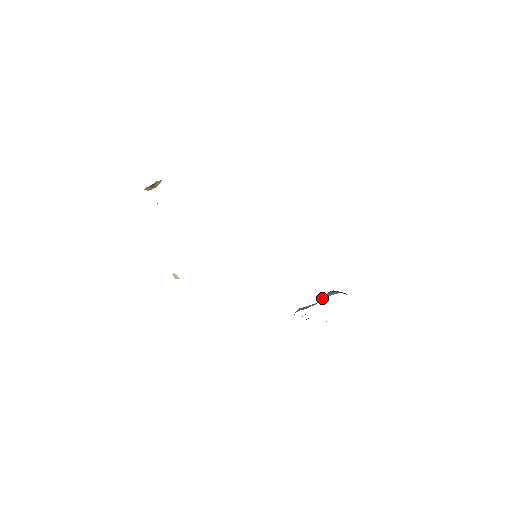
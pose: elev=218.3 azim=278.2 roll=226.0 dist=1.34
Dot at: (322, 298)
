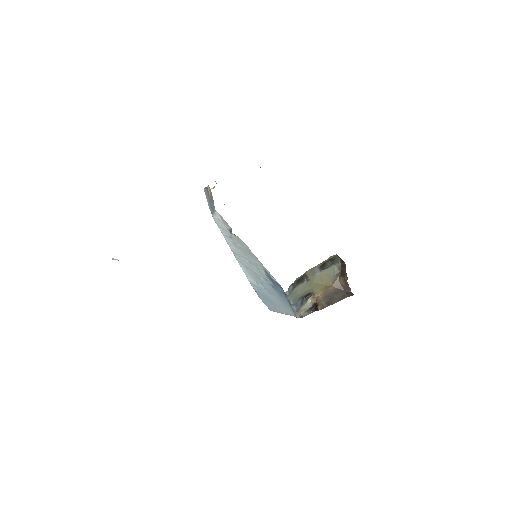
Dot at: (299, 298)
